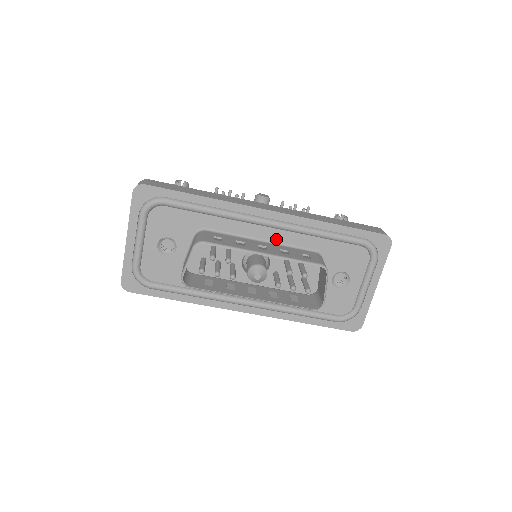
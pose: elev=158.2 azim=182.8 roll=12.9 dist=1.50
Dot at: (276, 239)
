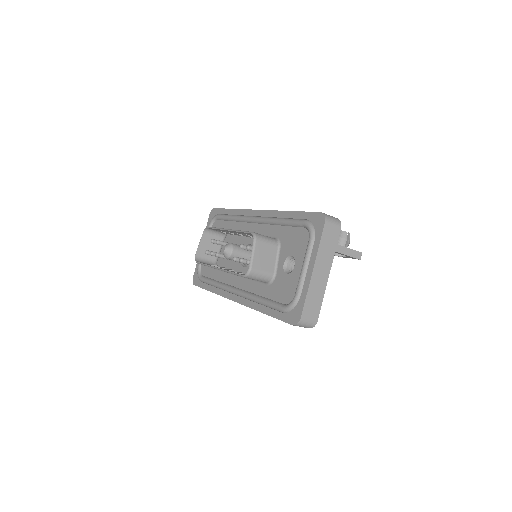
Dot at: (258, 232)
